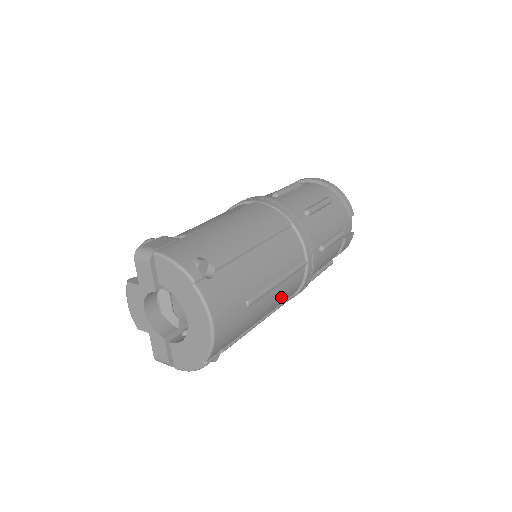
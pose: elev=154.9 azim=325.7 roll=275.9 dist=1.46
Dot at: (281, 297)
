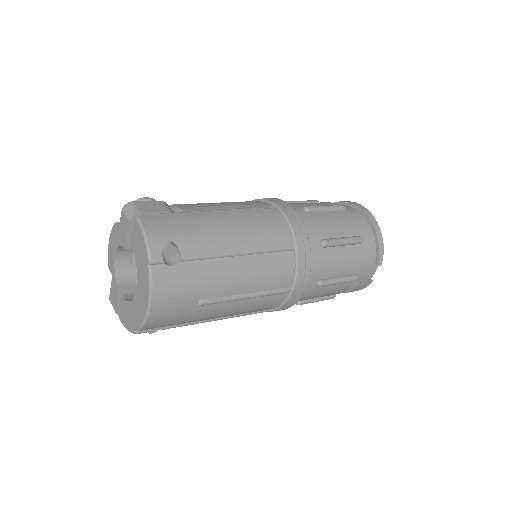
Dot at: (247, 309)
